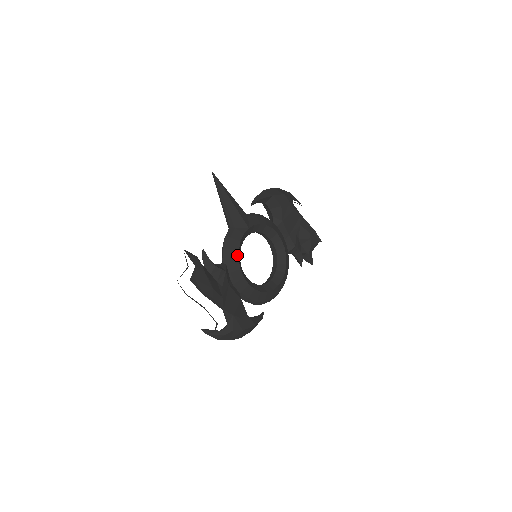
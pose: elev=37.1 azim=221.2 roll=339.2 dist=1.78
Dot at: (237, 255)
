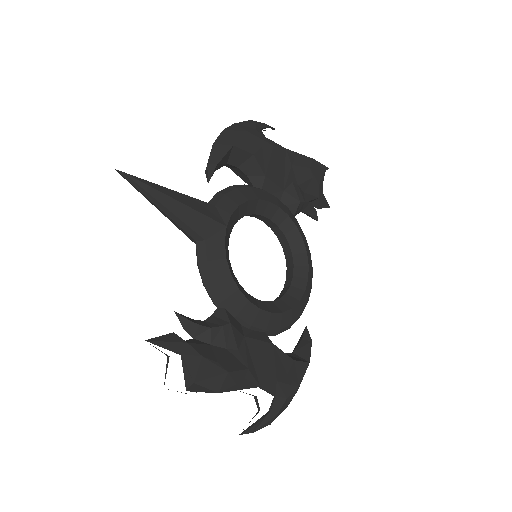
Dot at: (232, 283)
